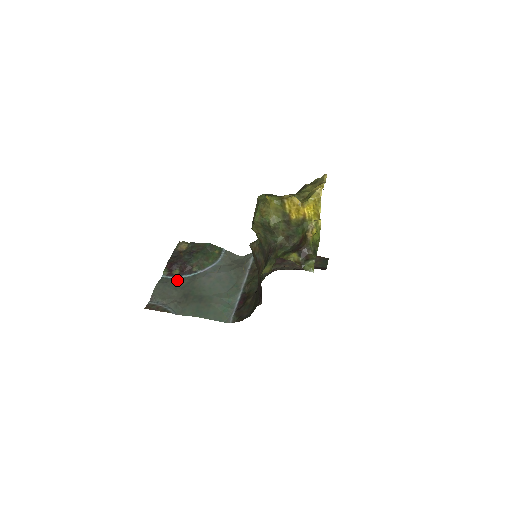
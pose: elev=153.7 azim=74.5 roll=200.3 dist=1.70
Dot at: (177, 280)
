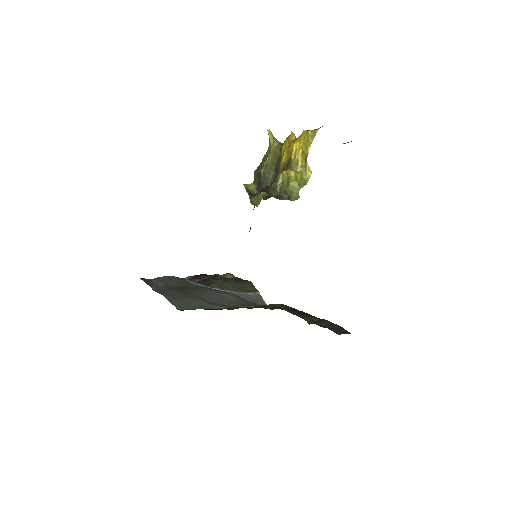
Dot at: (191, 283)
